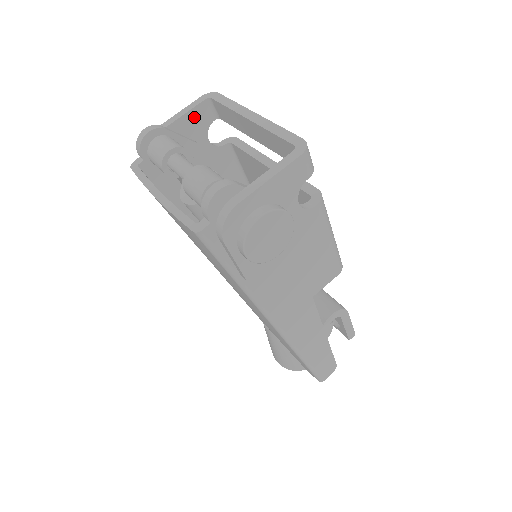
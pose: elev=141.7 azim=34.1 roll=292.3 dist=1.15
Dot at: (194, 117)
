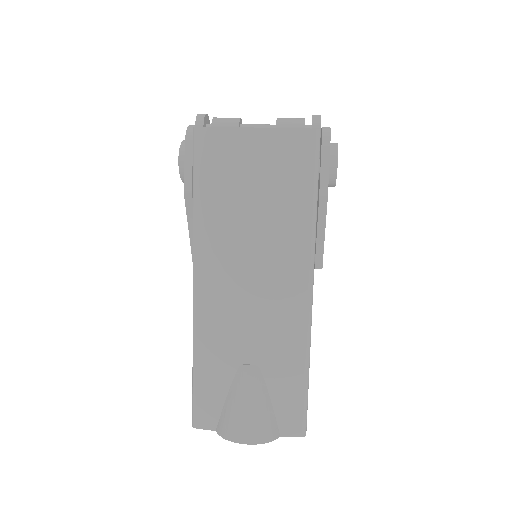
Dot at: occluded
